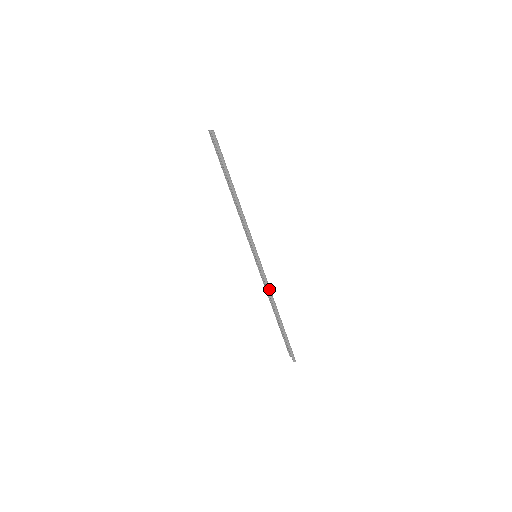
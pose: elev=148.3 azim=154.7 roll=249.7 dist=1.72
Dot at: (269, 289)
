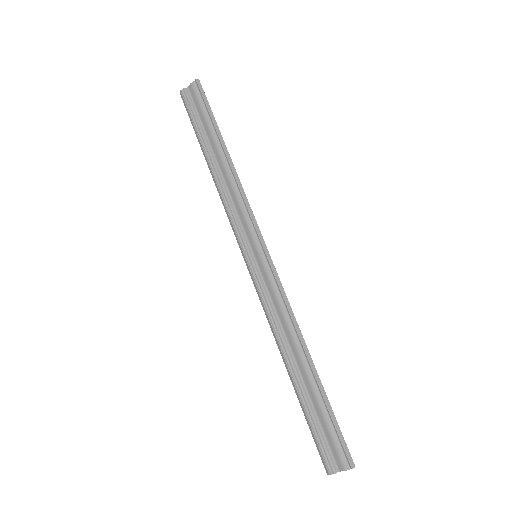
Dot at: (289, 305)
